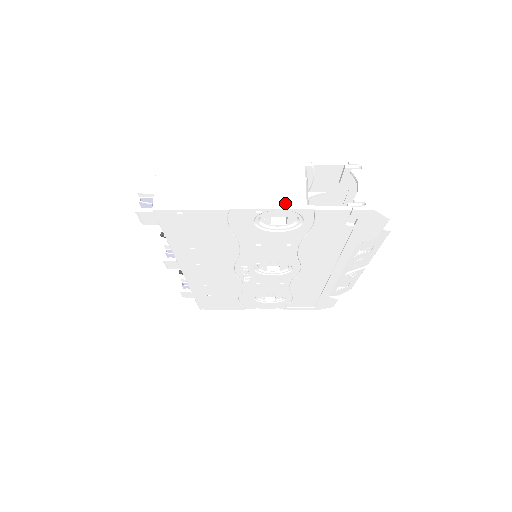
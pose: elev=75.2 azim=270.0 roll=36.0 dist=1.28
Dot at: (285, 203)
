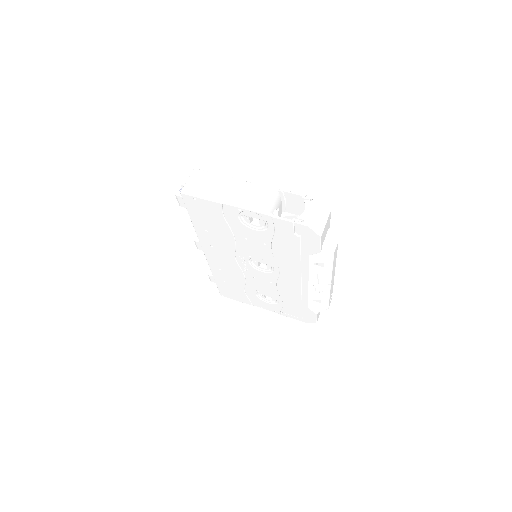
Dot at: (255, 208)
